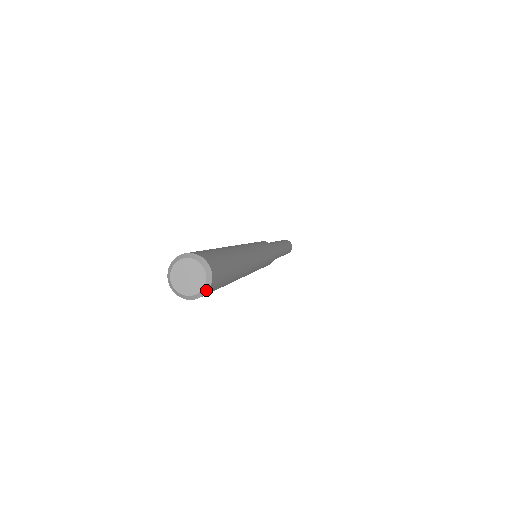
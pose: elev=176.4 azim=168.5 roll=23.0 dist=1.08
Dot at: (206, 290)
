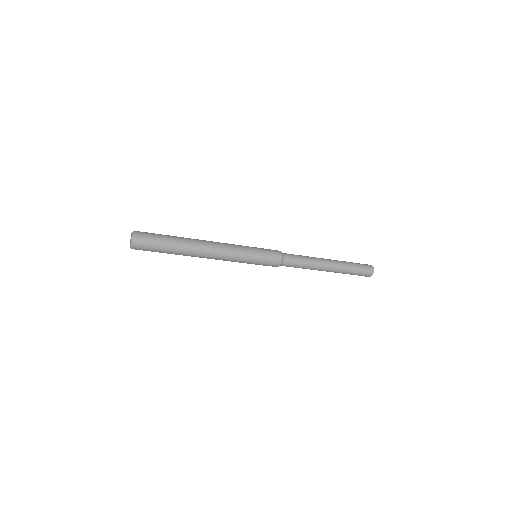
Dot at: (133, 236)
